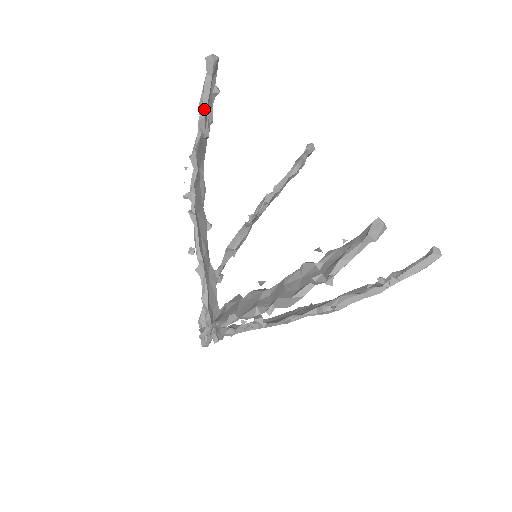
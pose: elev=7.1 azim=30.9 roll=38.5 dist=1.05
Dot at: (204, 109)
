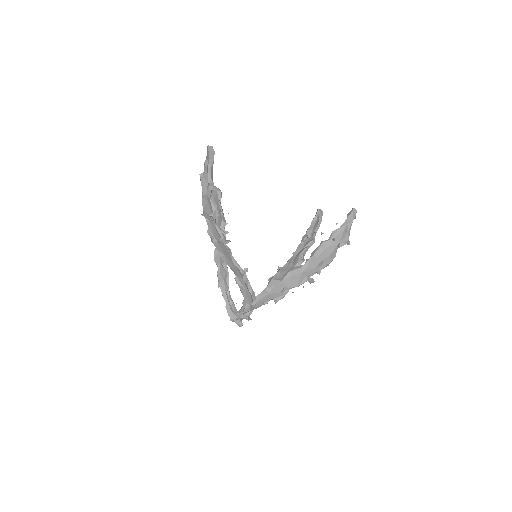
Dot at: (213, 182)
